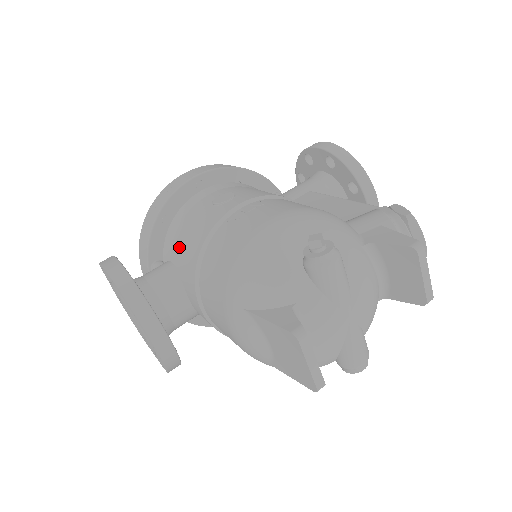
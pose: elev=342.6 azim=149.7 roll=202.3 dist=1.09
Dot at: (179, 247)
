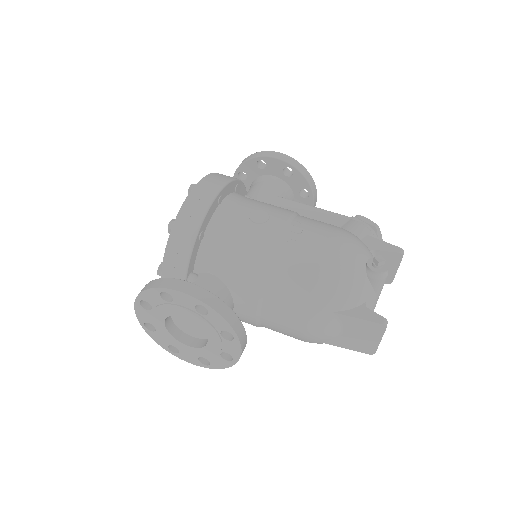
Dot at: (227, 262)
